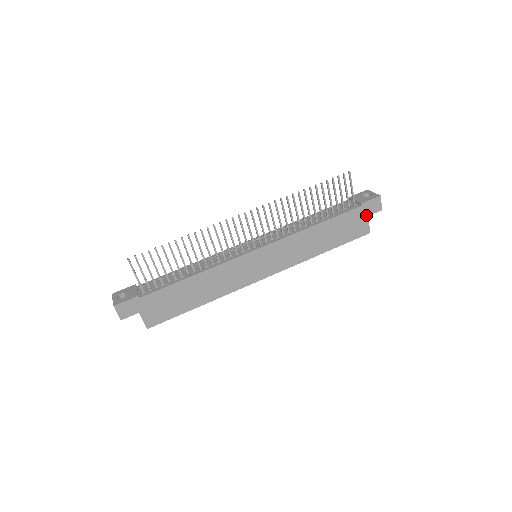
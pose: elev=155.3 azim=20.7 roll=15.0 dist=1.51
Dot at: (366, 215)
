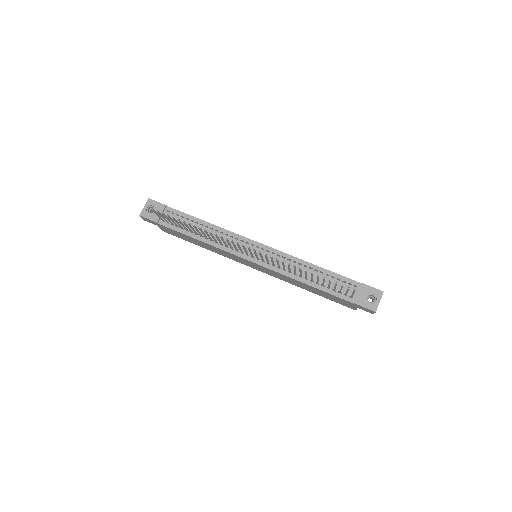
Dot at: (356, 307)
